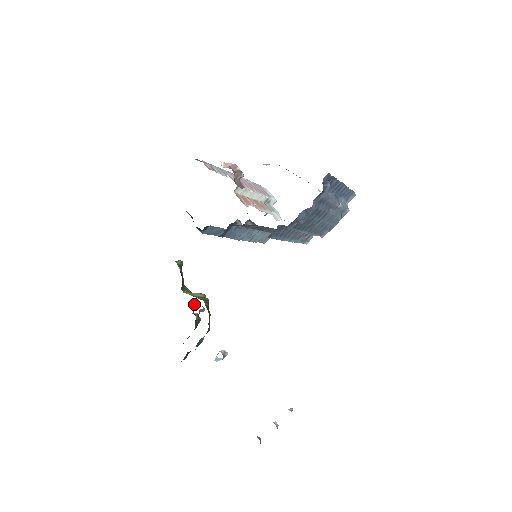
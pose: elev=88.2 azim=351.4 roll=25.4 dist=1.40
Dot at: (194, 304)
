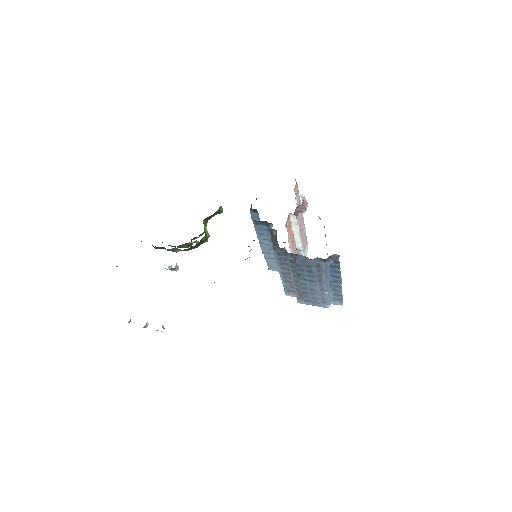
Dot at: occluded
